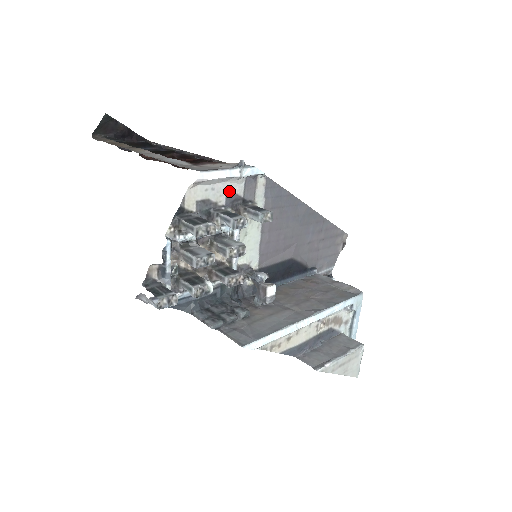
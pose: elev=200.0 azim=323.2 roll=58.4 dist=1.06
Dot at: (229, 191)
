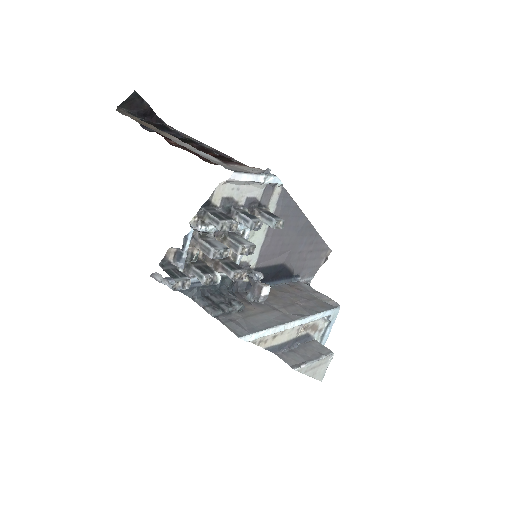
Dot at: (250, 193)
